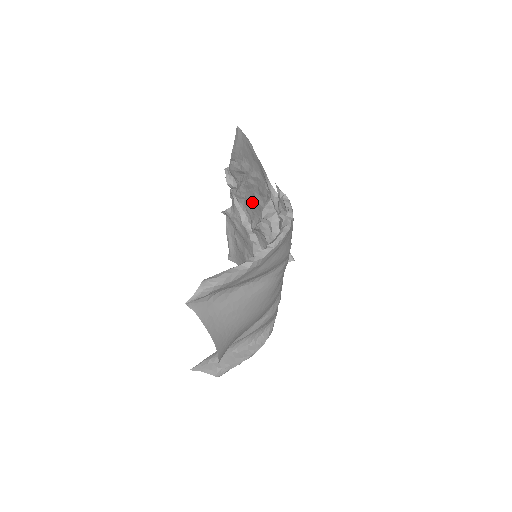
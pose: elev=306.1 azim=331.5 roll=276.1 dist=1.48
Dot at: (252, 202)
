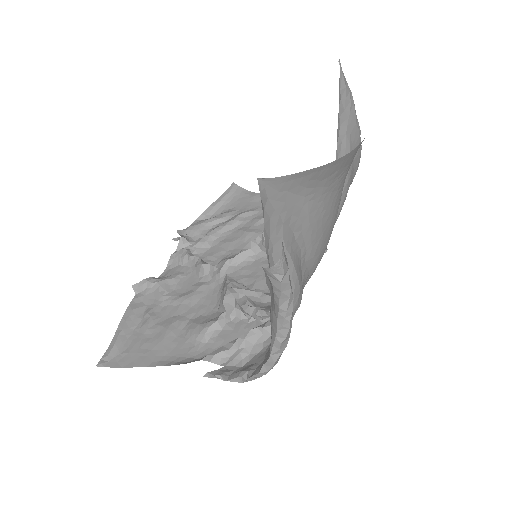
Dot at: (231, 240)
